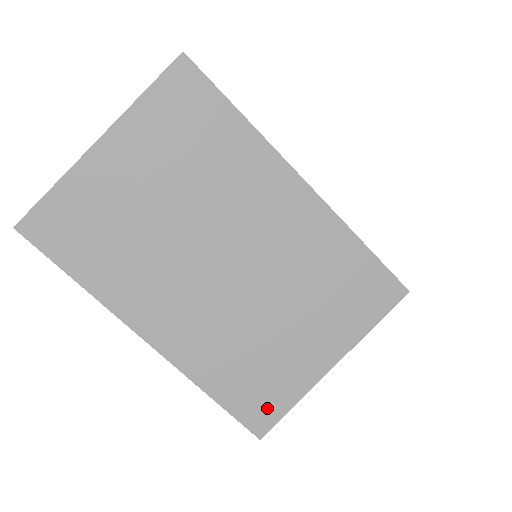
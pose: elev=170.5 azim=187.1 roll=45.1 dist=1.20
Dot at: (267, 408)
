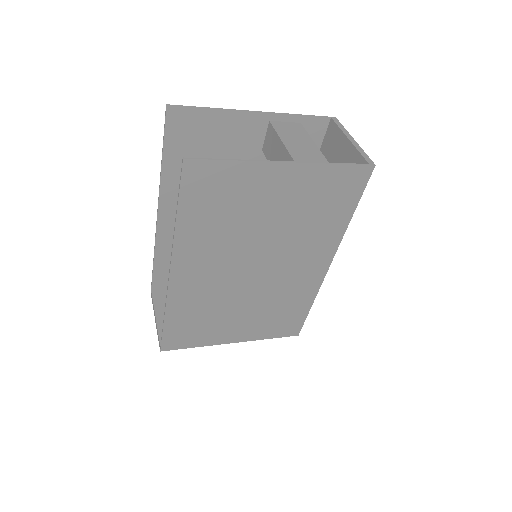
Dot at: (183, 341)
